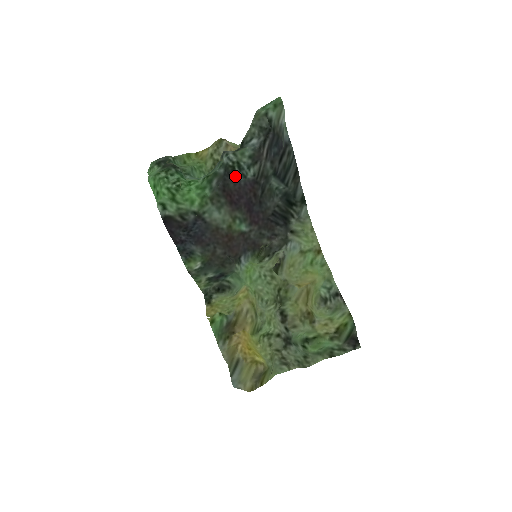
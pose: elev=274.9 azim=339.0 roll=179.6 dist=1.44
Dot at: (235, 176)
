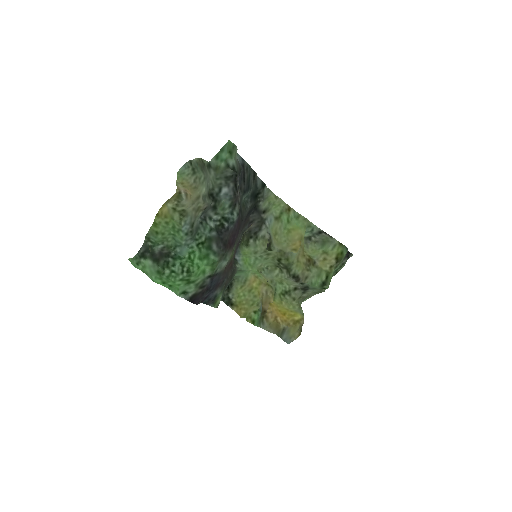
Dot at: (227, 229)
